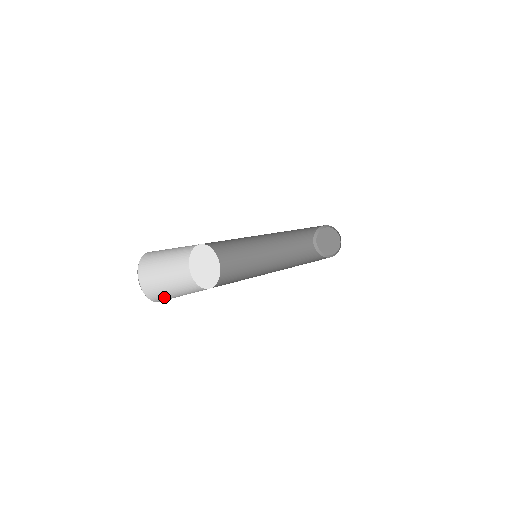
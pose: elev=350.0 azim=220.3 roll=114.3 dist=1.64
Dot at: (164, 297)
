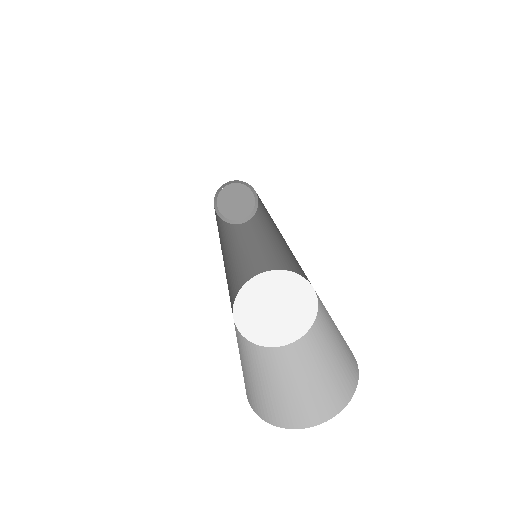
Dot at: (310, 402)
